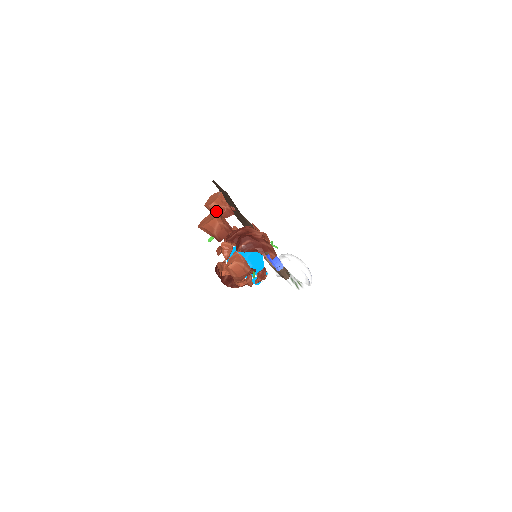
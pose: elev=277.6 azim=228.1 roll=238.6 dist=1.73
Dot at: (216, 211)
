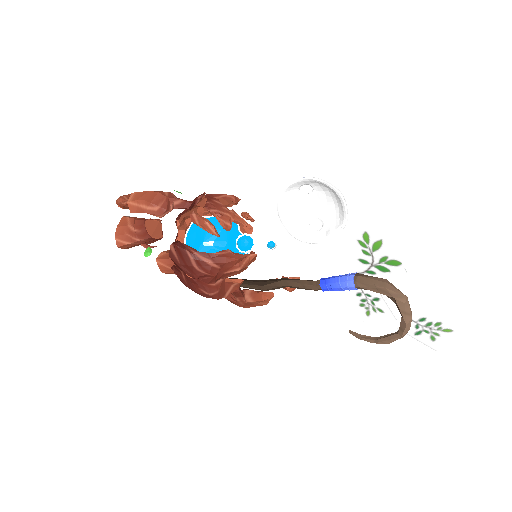
Dot at: occluded
